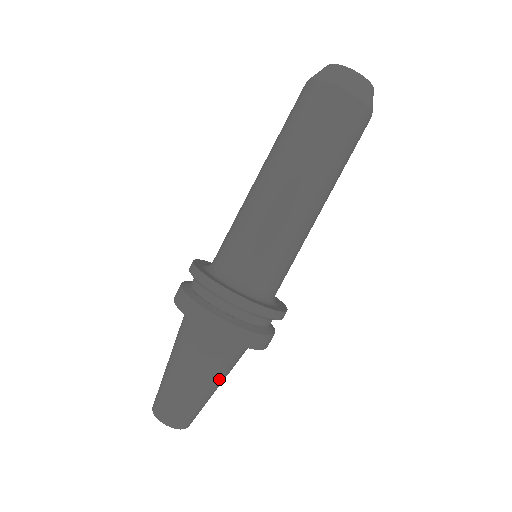
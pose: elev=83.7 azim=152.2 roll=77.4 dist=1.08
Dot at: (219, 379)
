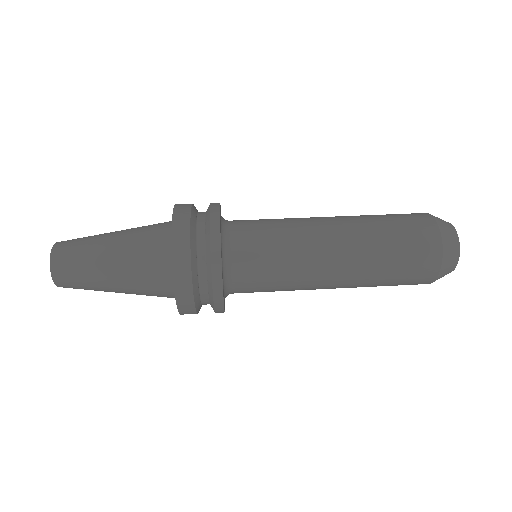
Dot at: (122, 239)
